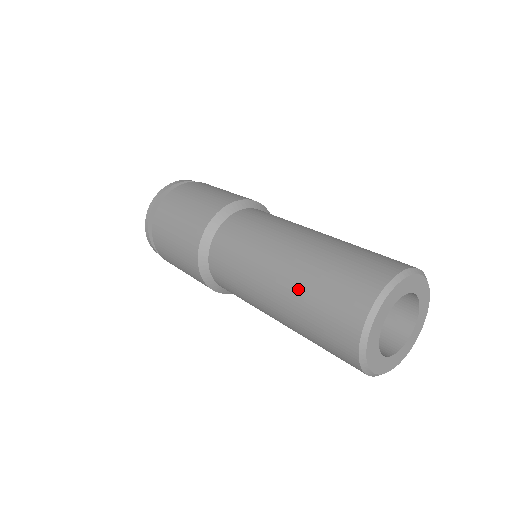
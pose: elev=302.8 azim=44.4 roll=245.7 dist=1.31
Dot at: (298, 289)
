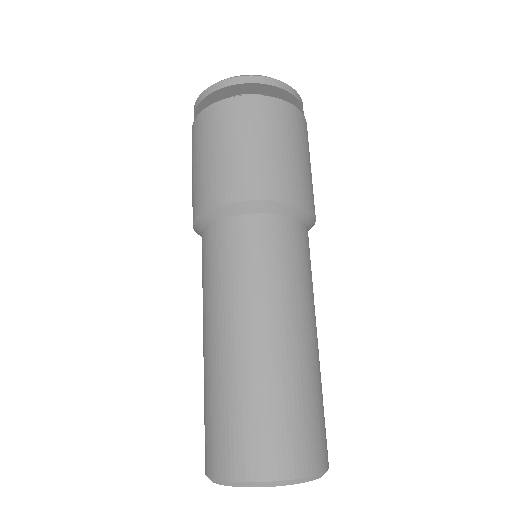
Dot at: (219, 380)
